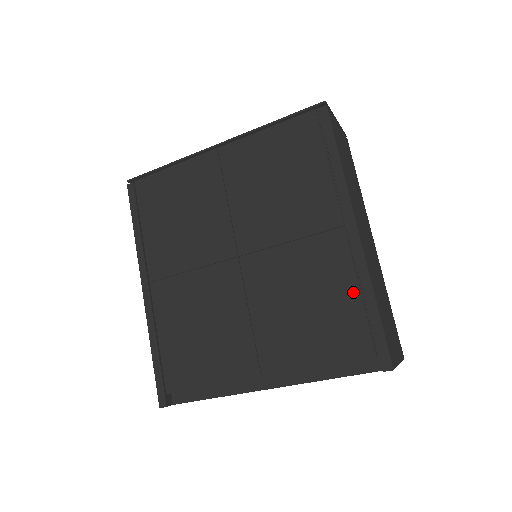
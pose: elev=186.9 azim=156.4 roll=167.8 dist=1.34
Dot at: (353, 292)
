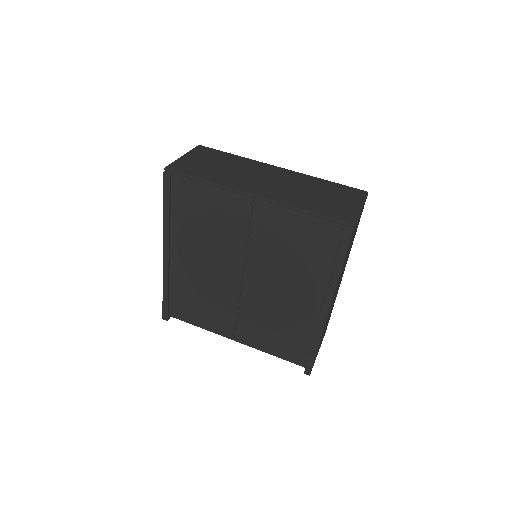
Dot at: (308, 337)
